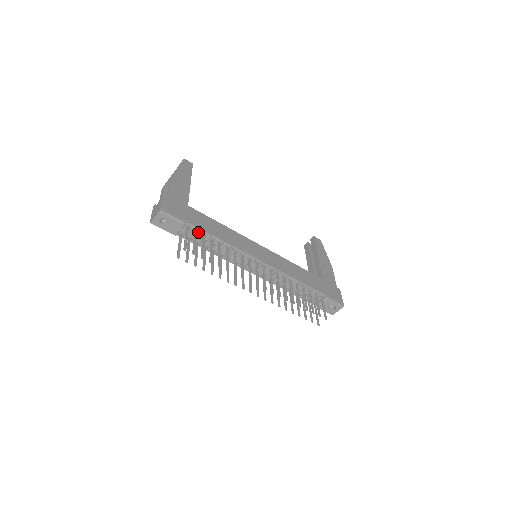
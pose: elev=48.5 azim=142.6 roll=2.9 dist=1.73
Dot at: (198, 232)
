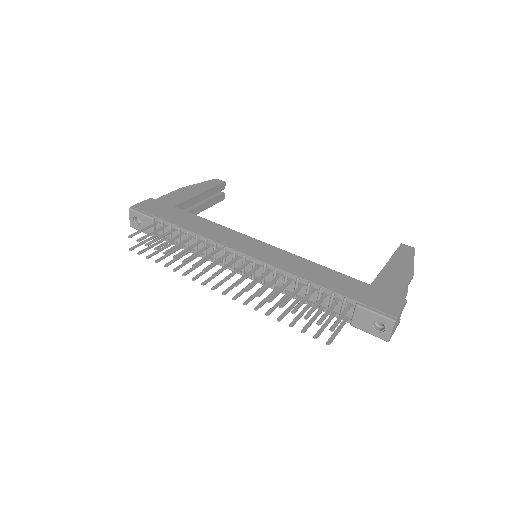
Dot at: (170, 227)
